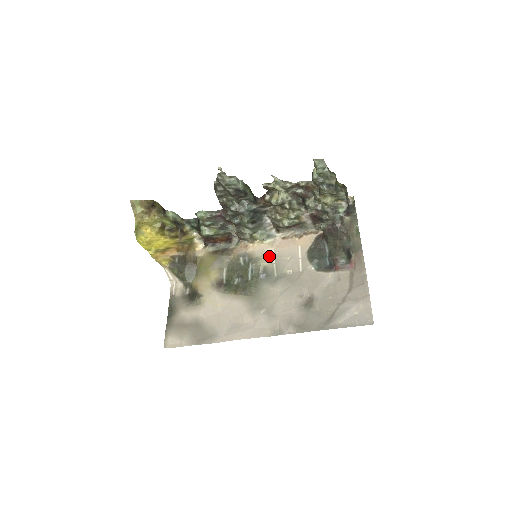
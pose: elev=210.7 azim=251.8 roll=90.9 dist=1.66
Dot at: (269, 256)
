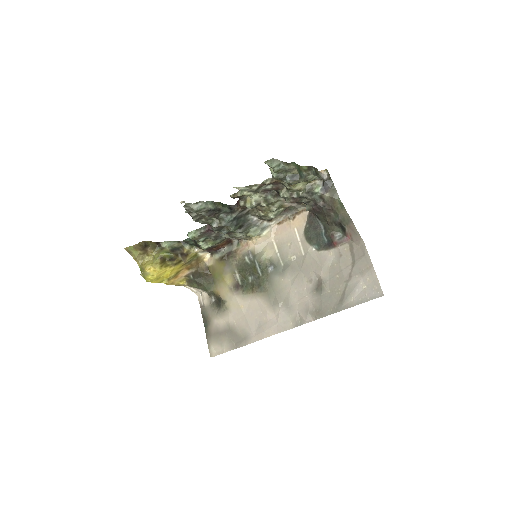
Dot at: (271, 247)
